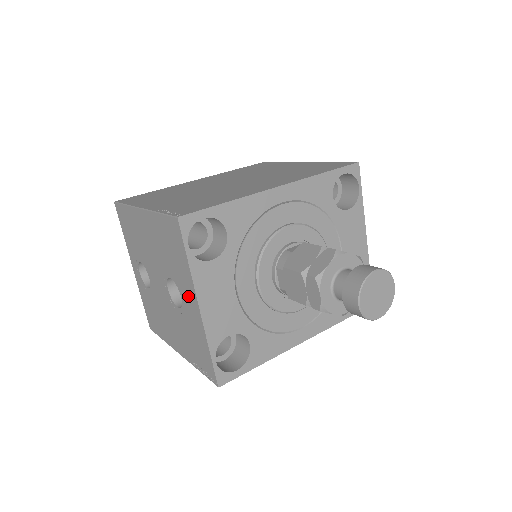
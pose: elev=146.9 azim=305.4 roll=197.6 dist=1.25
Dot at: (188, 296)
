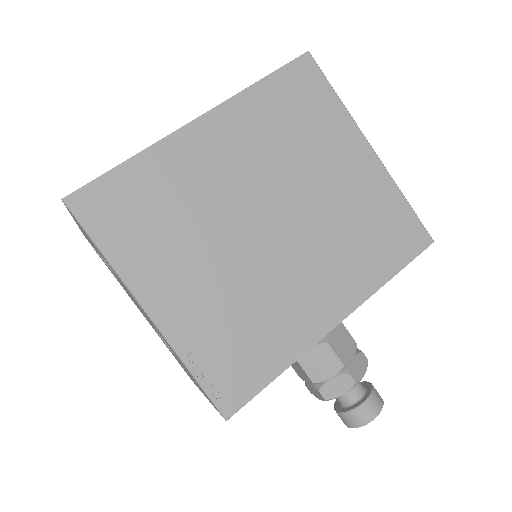
Dot at: occluded
